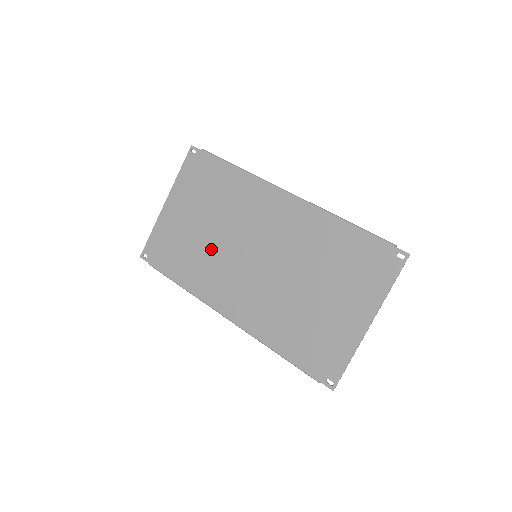
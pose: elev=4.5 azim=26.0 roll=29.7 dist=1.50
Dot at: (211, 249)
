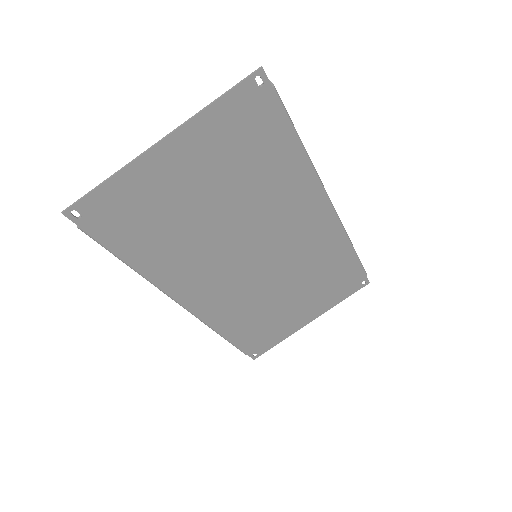
Dot at: (207, 237)
